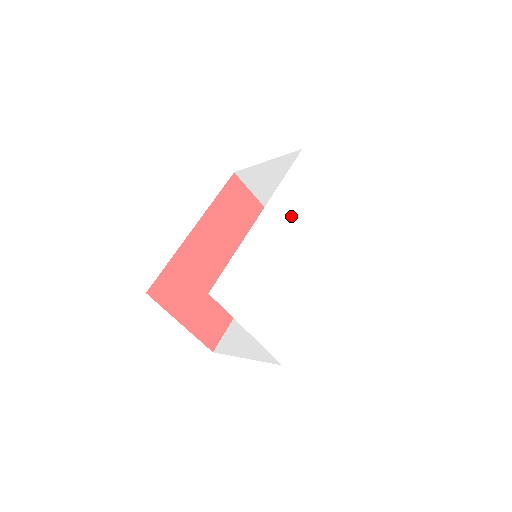
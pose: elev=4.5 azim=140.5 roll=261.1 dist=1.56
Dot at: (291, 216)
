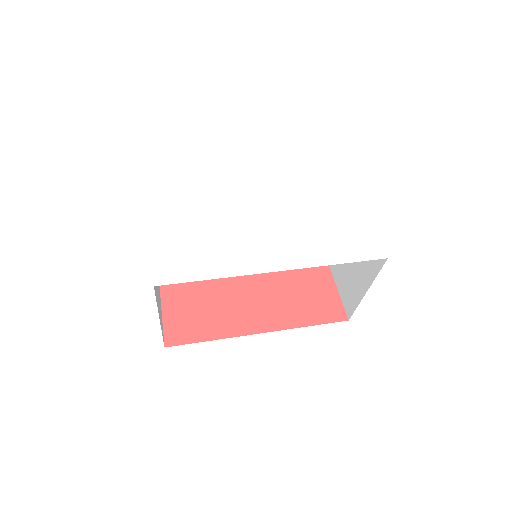
Dot at: (286, 193)
